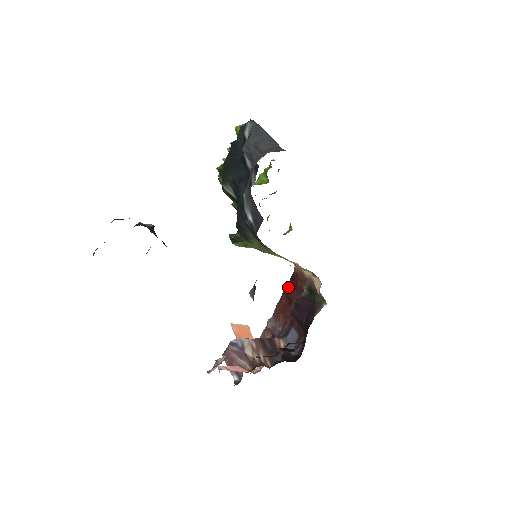
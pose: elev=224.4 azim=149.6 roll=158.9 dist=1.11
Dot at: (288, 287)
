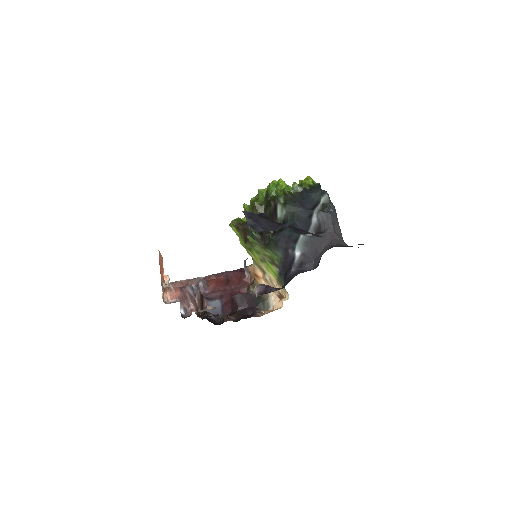
Dot at: (232, 273)
